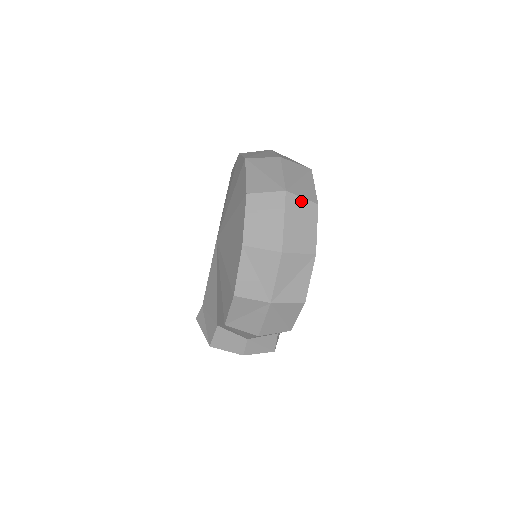
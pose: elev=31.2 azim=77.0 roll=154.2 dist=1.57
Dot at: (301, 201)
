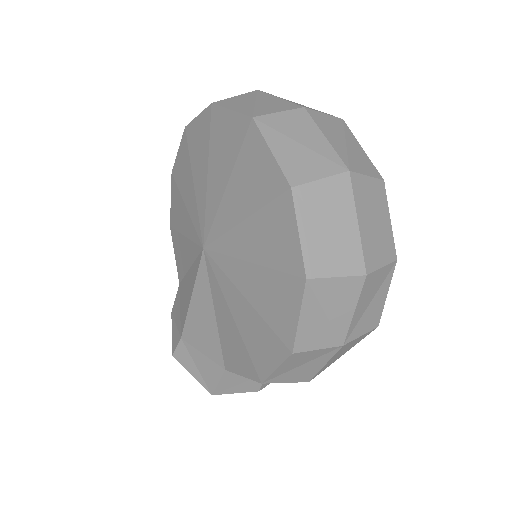
Dot at: (367, 182)
